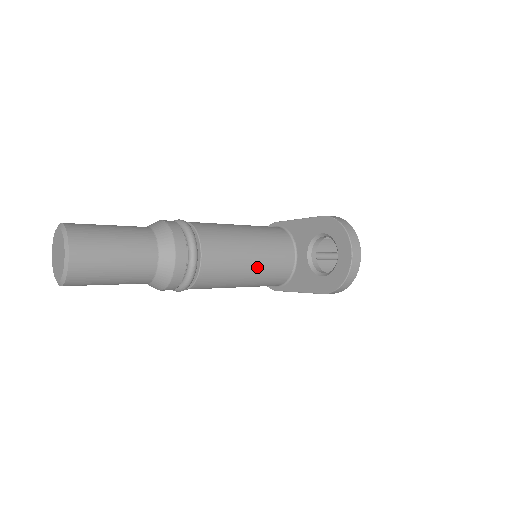
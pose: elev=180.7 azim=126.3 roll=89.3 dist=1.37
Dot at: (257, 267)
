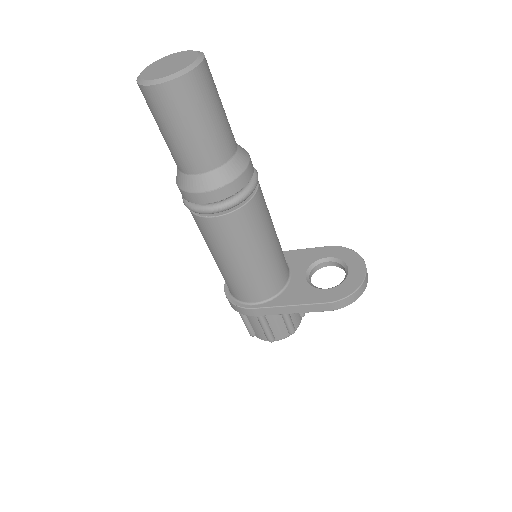
Dot at: (273, 250)
